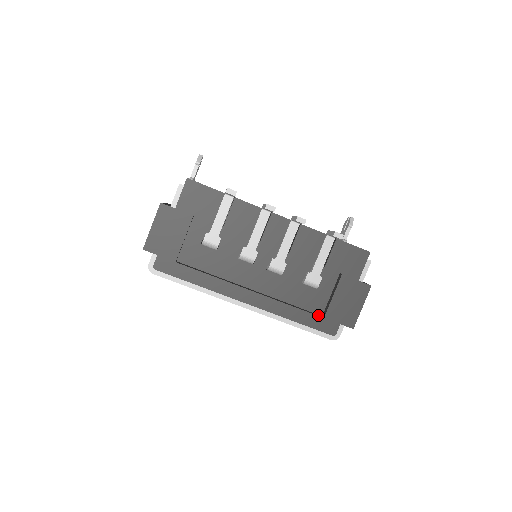
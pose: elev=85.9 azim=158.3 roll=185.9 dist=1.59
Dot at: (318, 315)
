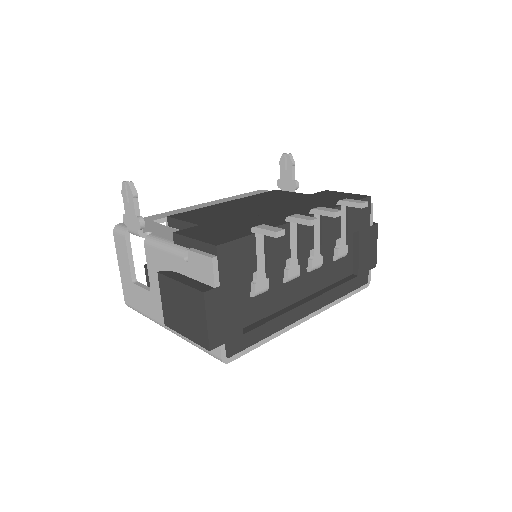
Dot at: (352, 276)
